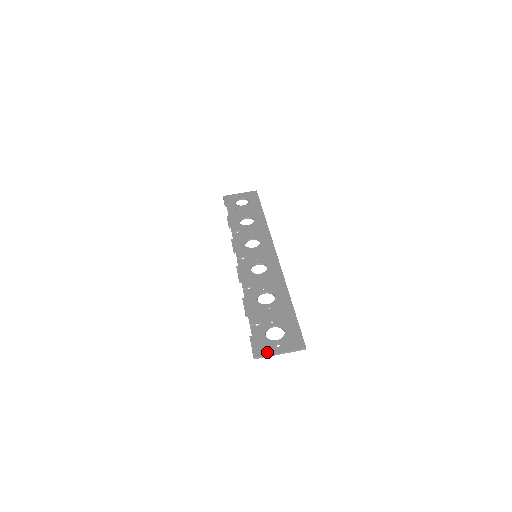
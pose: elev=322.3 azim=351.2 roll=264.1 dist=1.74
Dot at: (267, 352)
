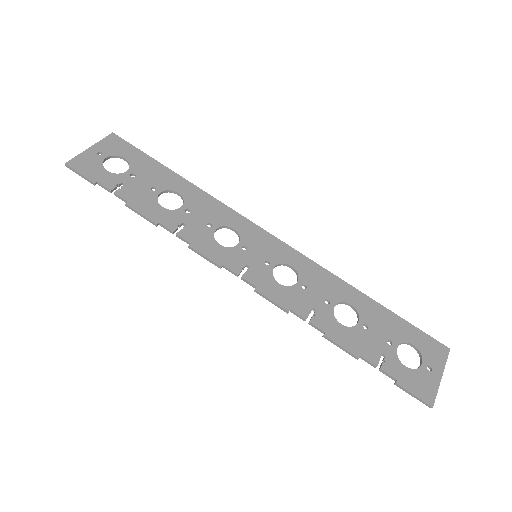
Dot at: (434, 387)
